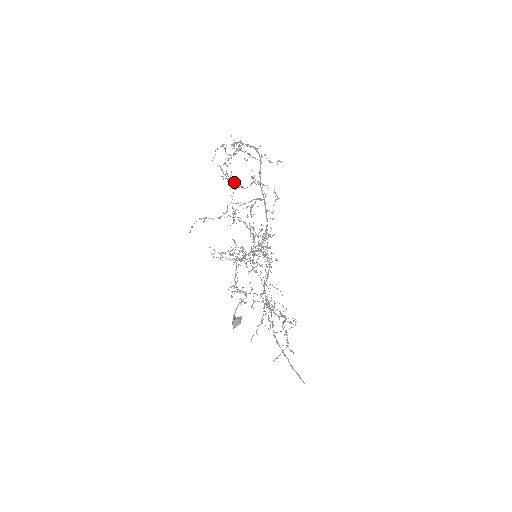
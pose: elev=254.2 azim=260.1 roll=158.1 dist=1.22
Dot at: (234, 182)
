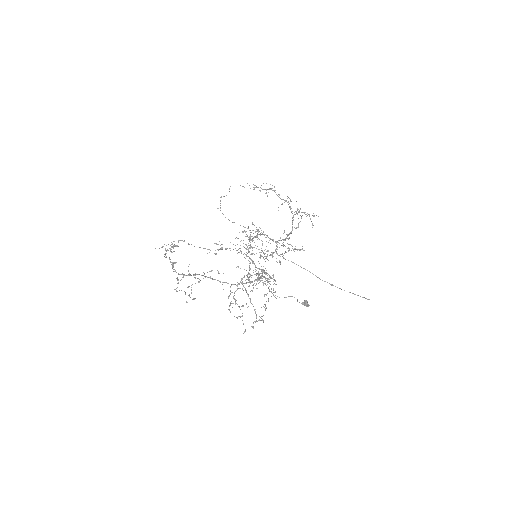
Dot at: occluded
